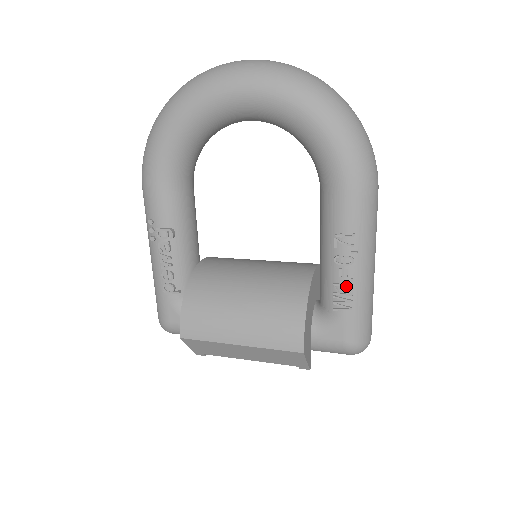
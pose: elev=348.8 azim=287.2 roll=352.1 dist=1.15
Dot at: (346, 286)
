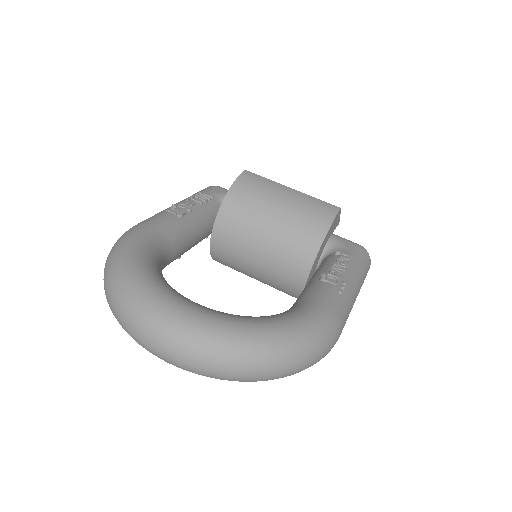
Dot at: occluded
